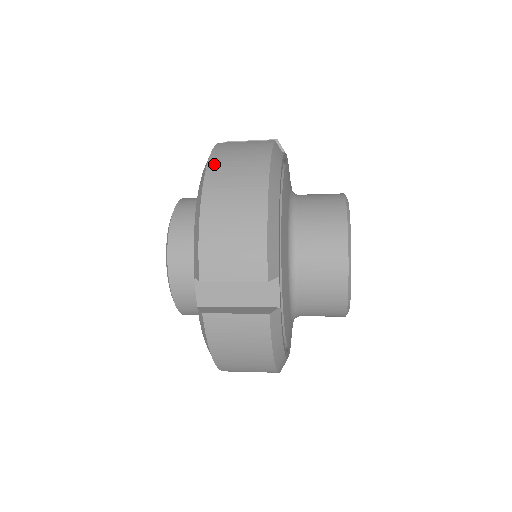
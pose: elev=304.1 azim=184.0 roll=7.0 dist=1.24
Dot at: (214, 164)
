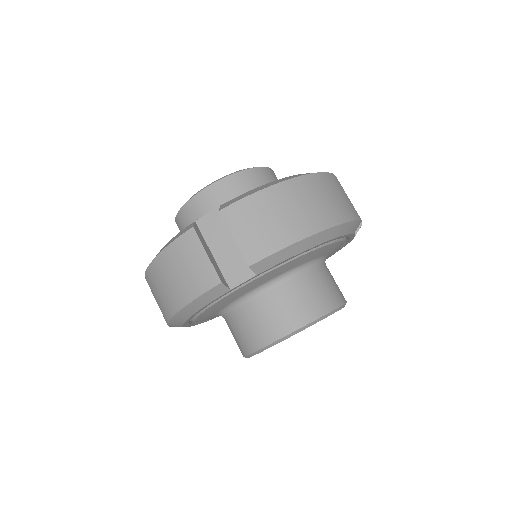
Dot at: (320, 178)
